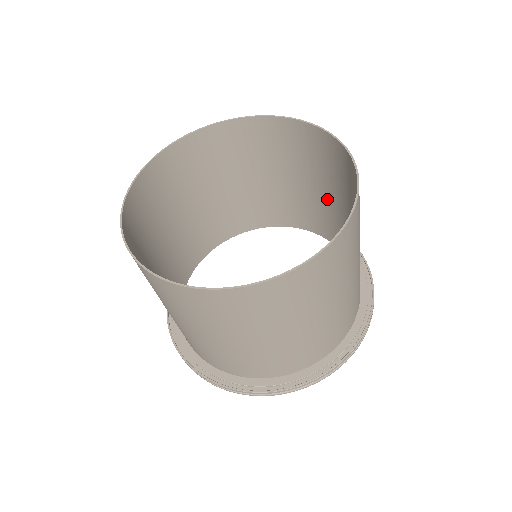
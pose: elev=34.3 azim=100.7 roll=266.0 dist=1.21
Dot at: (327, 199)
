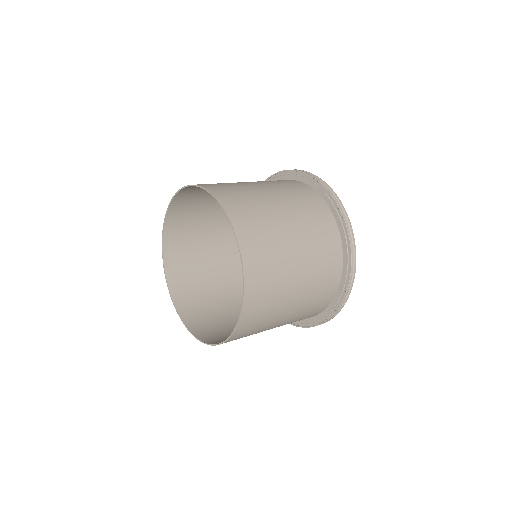
Dot at: (287, 207)
